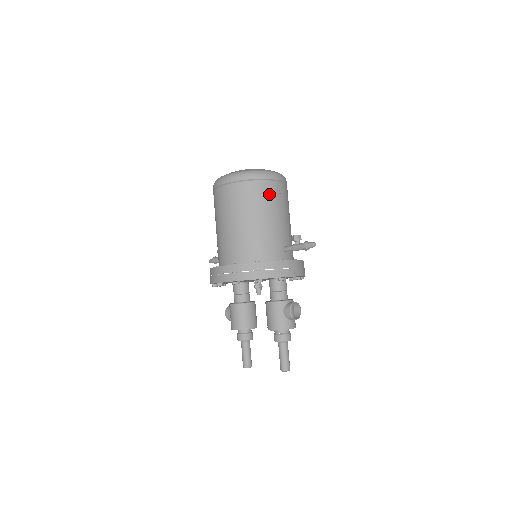
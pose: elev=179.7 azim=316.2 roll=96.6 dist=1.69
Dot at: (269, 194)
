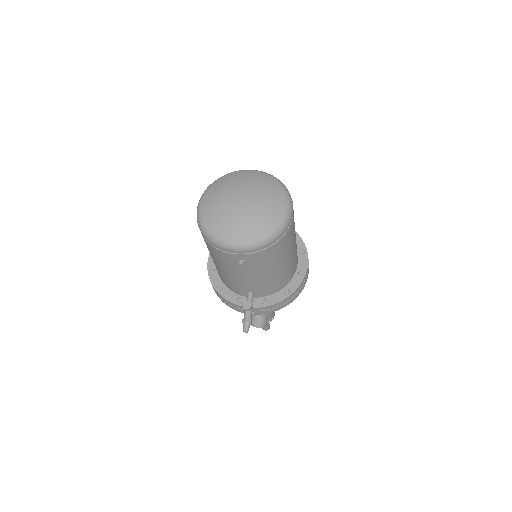
Dot at: (227, 260)
